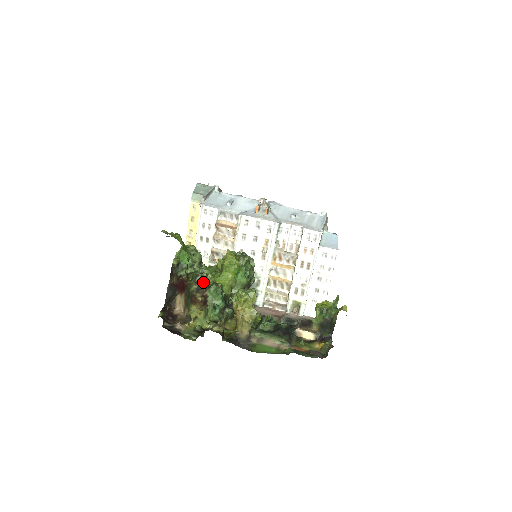
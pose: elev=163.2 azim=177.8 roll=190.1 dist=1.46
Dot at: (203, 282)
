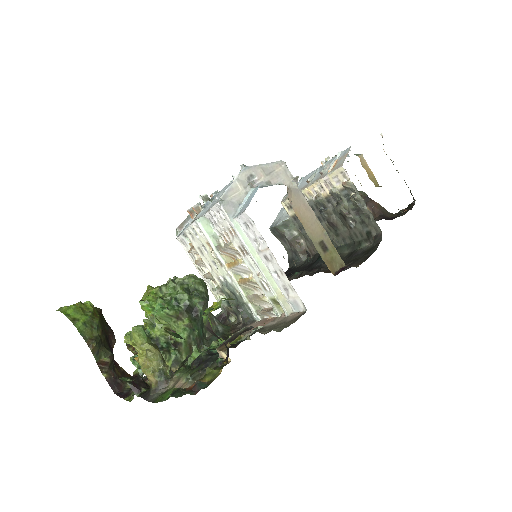
Dot at: occluded
